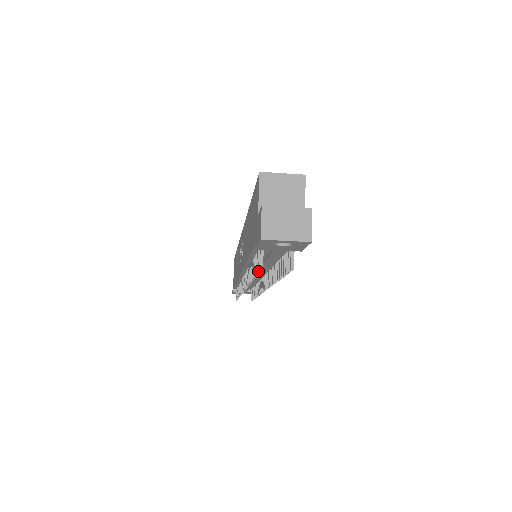
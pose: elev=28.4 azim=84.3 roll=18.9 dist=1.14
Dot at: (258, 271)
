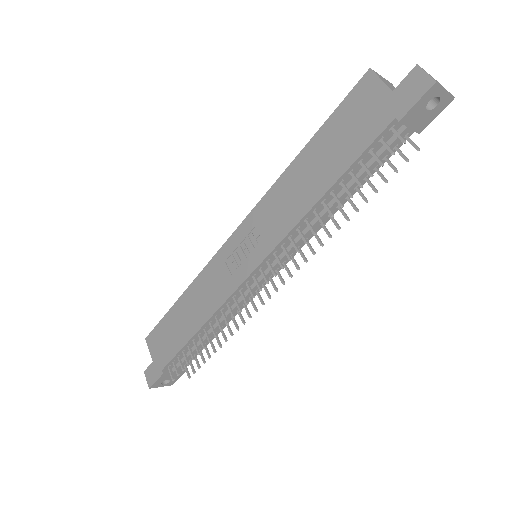
Dot at: (383, 163)
